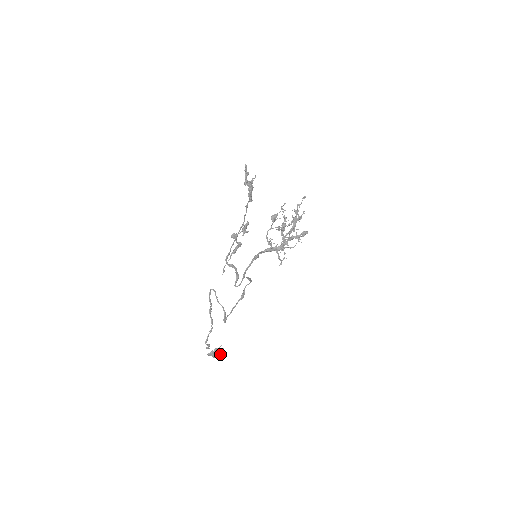
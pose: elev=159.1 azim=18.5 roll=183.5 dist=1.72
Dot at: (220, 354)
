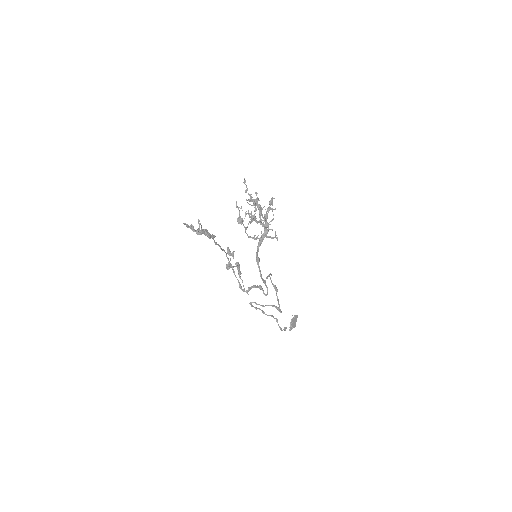
Dot at: (296, 320)
